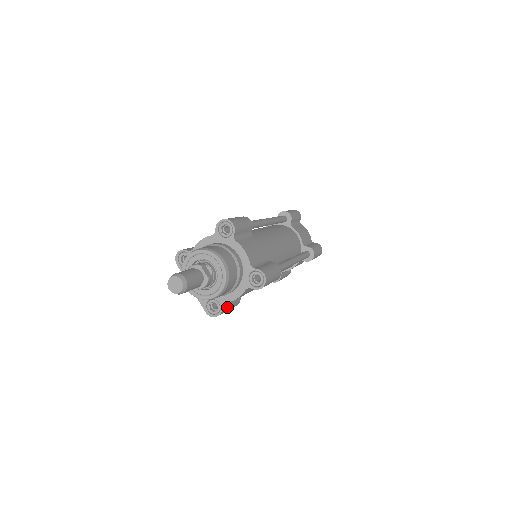
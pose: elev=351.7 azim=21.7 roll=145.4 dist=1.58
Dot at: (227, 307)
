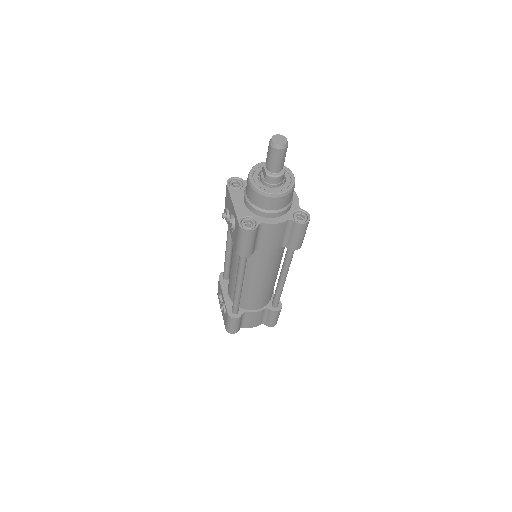
Dot at: (255, 235)
